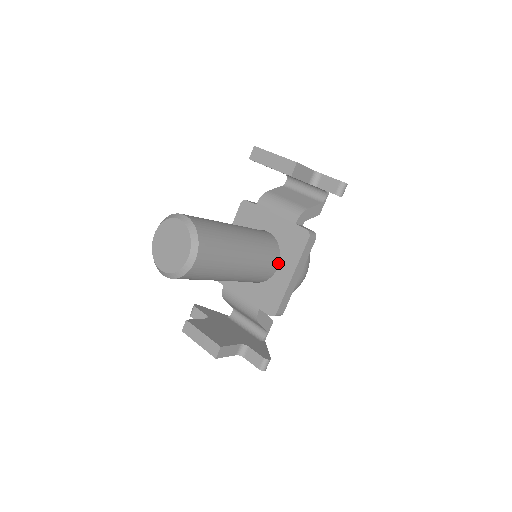
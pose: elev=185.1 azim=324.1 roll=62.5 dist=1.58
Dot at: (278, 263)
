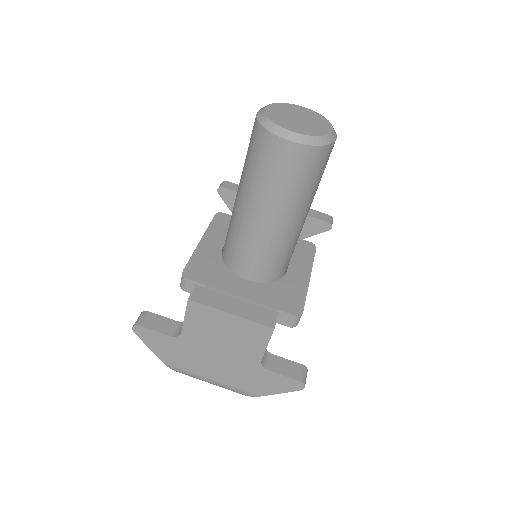
Dot at: occluded
